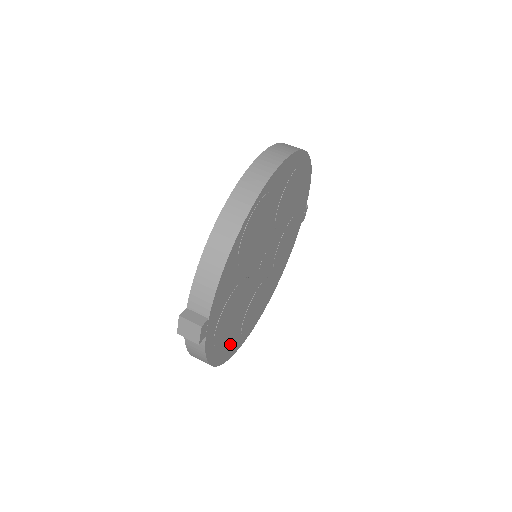
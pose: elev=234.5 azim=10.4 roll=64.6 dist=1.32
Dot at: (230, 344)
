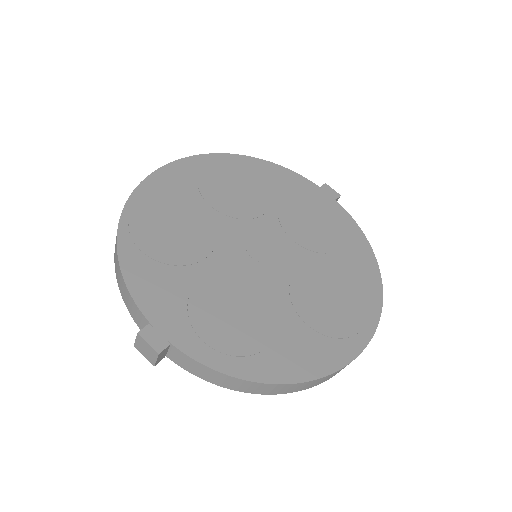
Dot at: (299, 352)
